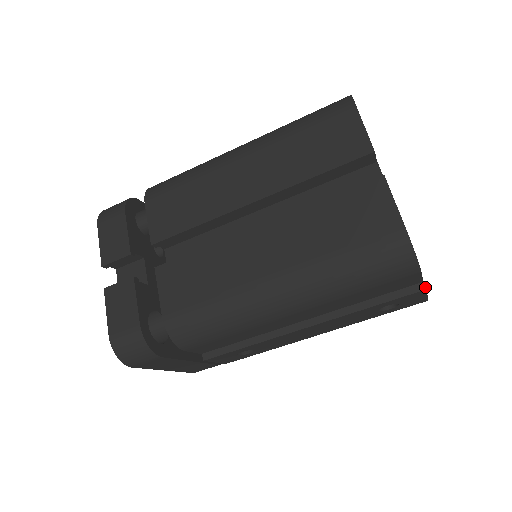
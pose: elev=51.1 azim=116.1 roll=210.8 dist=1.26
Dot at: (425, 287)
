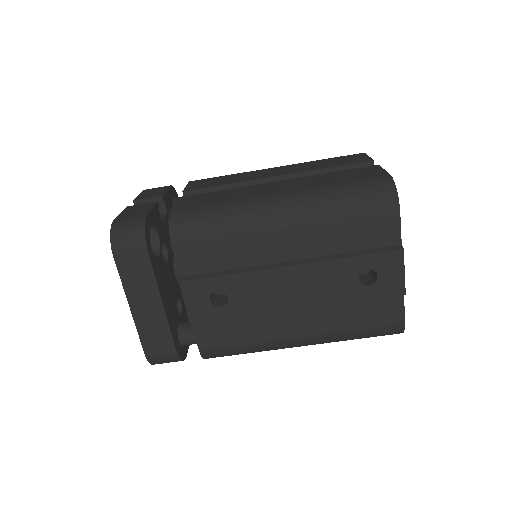
Dot at: occluded
